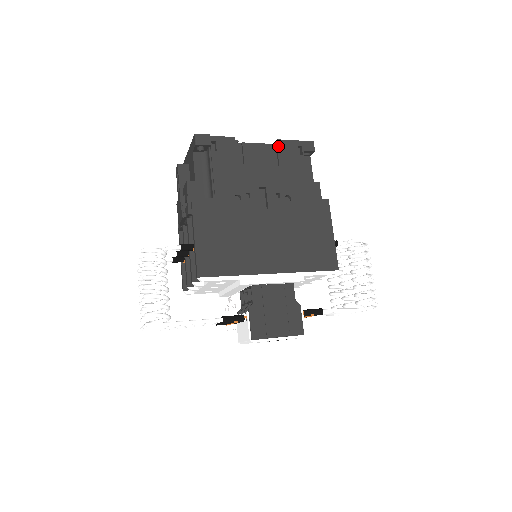
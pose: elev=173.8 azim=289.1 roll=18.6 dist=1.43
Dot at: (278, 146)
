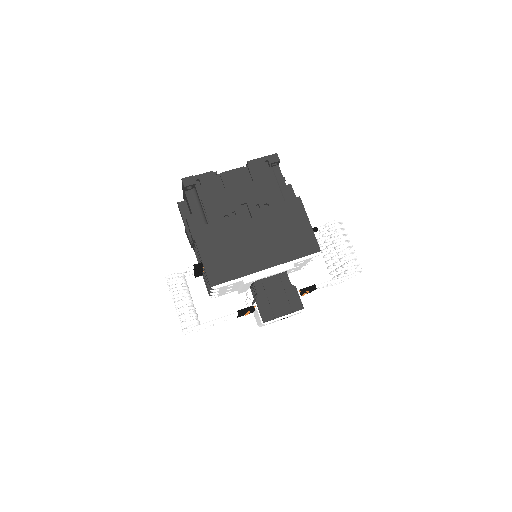
Dot at: (249, 167)
